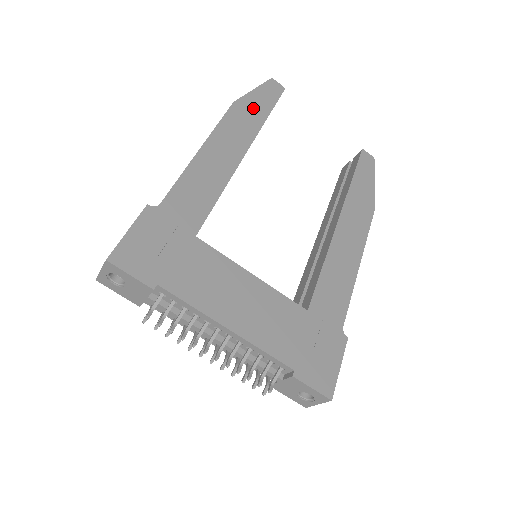
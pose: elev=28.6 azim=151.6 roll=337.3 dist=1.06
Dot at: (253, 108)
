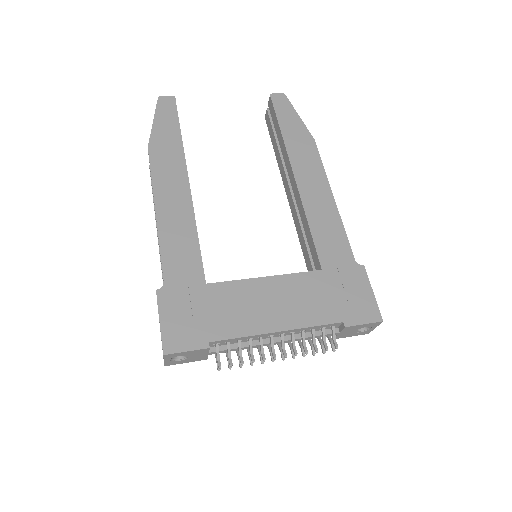
Dot at: (165, 139)
